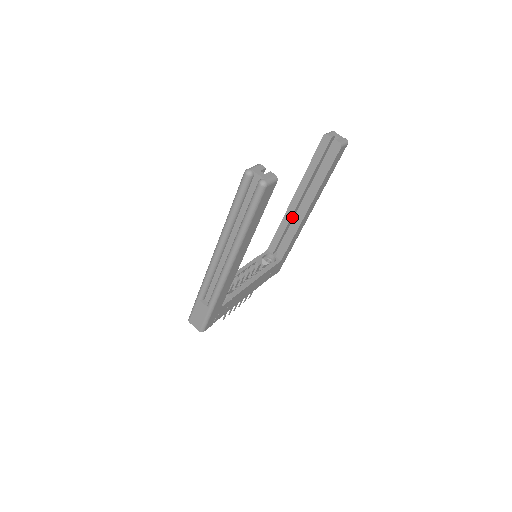
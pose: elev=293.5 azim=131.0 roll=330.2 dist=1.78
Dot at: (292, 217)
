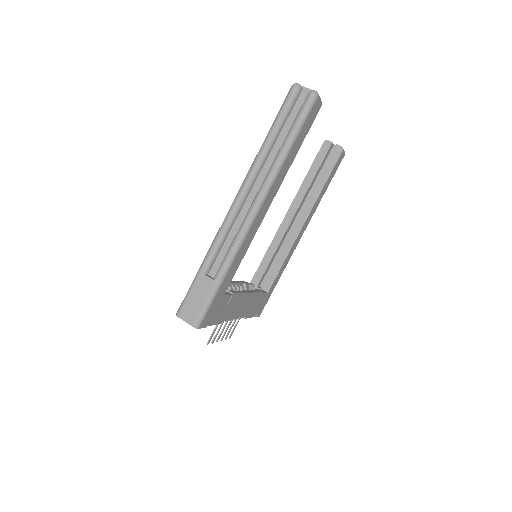
Dot at: (284, 237)
